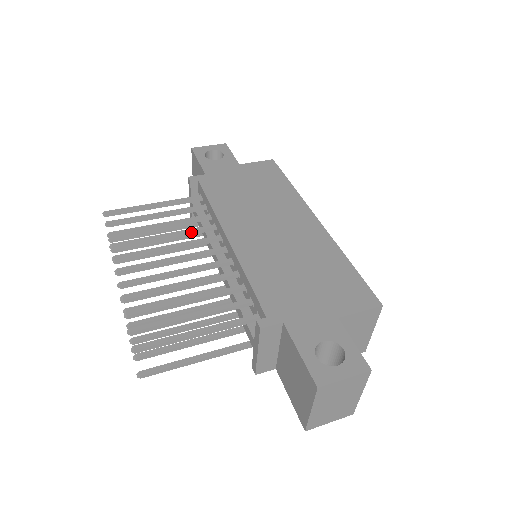
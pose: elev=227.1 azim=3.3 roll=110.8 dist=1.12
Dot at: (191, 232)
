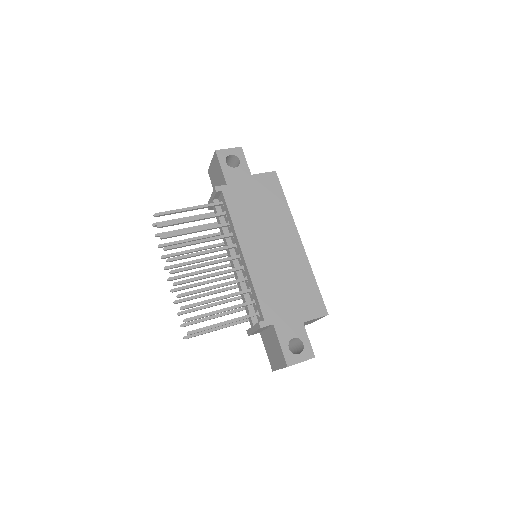
Dot at: (217, 239)
